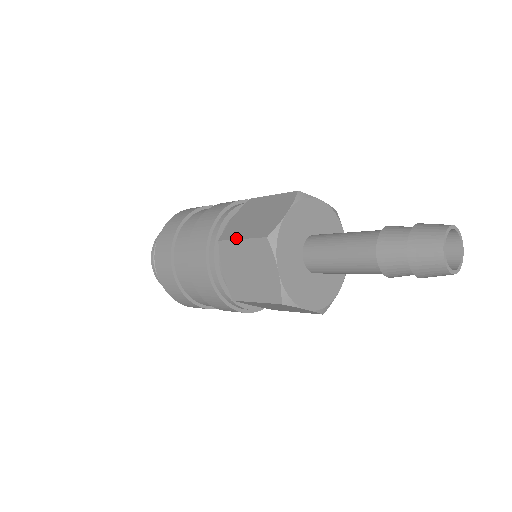
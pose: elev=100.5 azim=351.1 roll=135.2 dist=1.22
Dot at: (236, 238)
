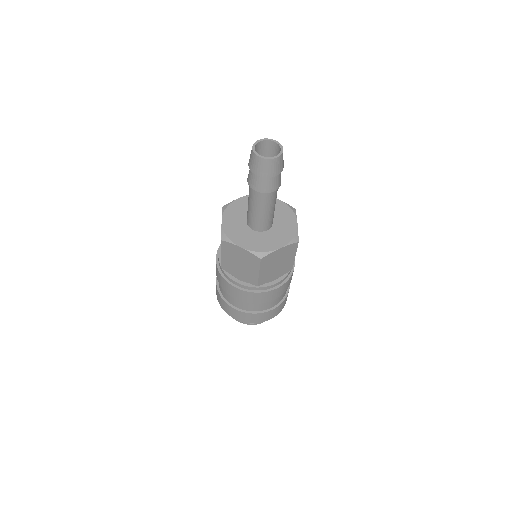
Dot at: occluded
